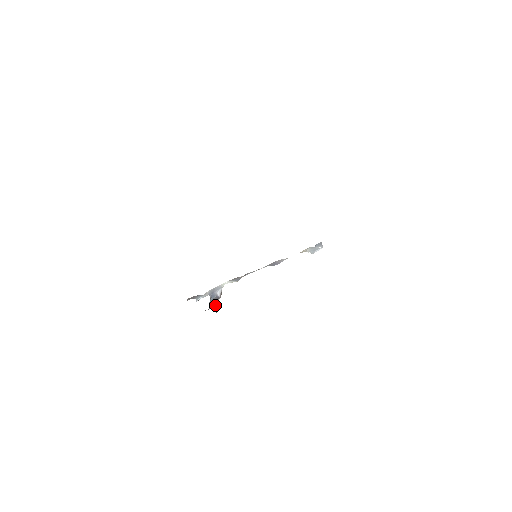
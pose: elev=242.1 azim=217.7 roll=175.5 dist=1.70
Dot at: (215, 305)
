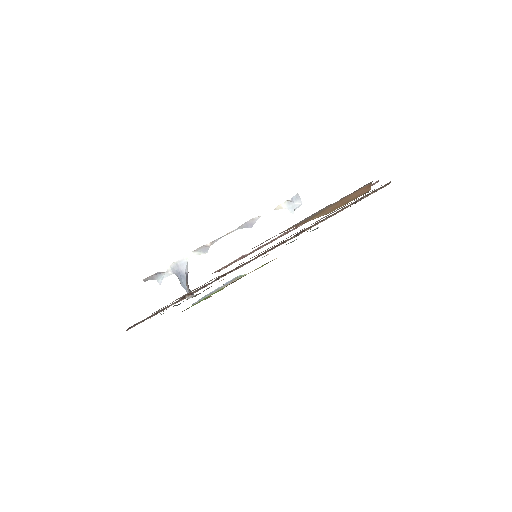
Dot at: (188, 286)
